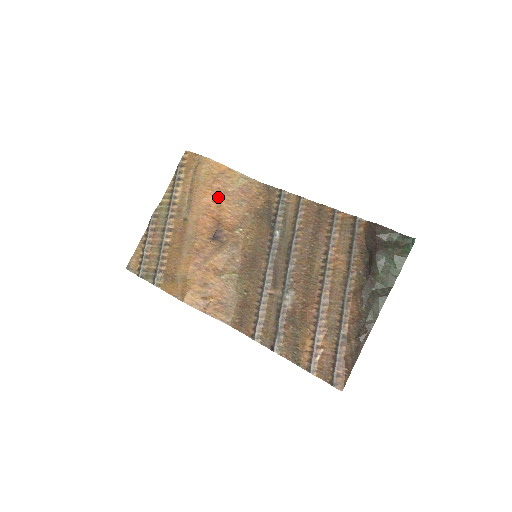
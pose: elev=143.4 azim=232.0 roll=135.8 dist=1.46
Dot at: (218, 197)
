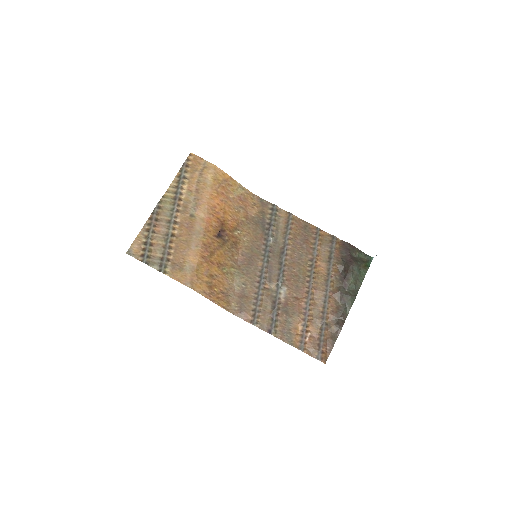
Dot at: (222, 201)
